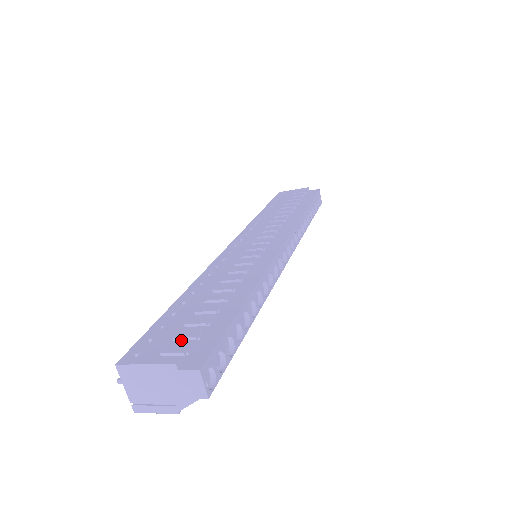
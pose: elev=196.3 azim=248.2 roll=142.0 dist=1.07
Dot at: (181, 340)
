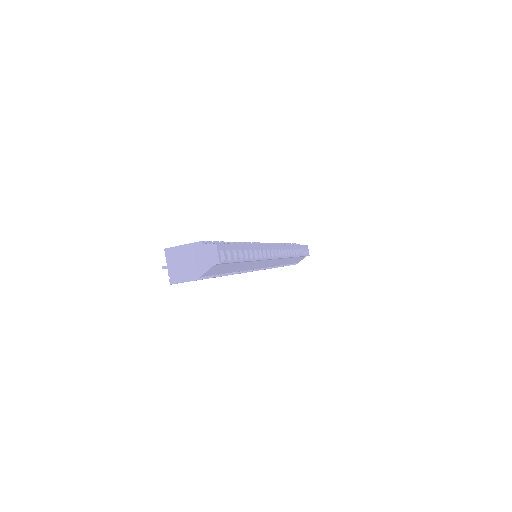
Dot at: occluded
